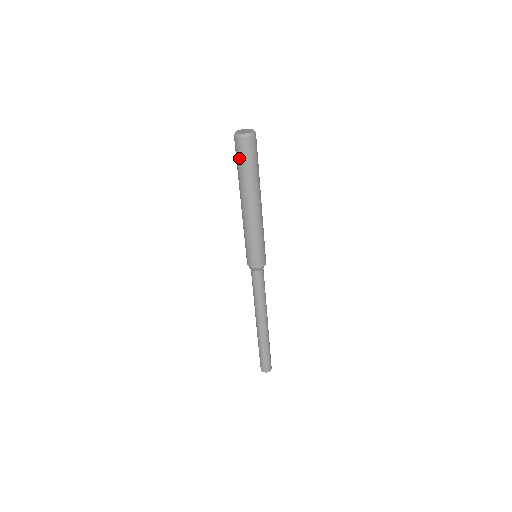
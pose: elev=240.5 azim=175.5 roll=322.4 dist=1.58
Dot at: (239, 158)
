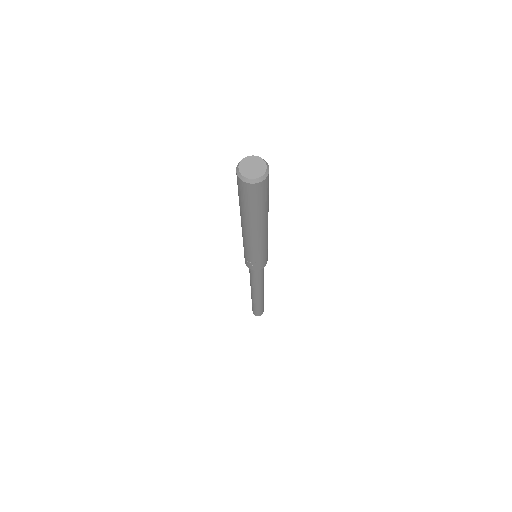
Dot at: occluded
